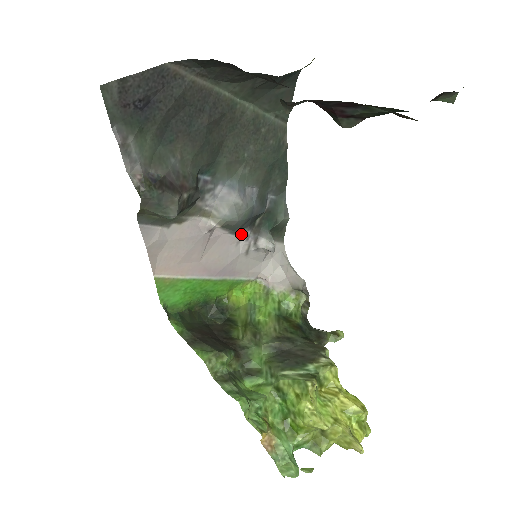
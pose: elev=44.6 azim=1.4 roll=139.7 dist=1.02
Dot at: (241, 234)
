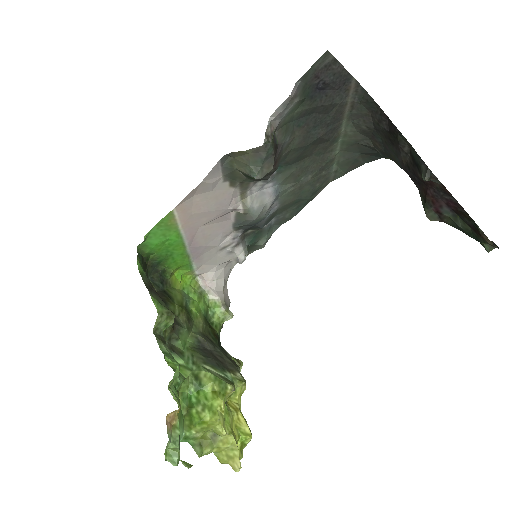
Dot at: (235, 231)
